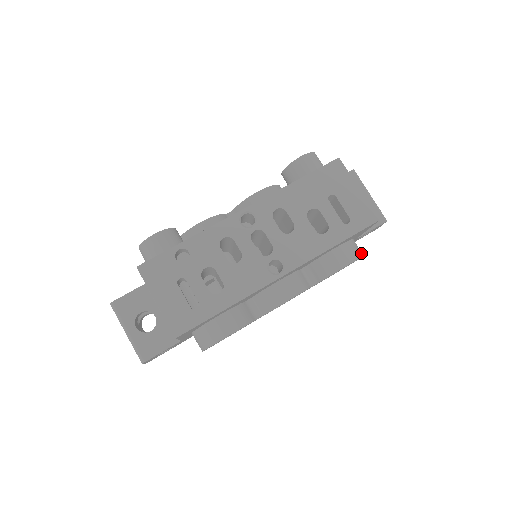
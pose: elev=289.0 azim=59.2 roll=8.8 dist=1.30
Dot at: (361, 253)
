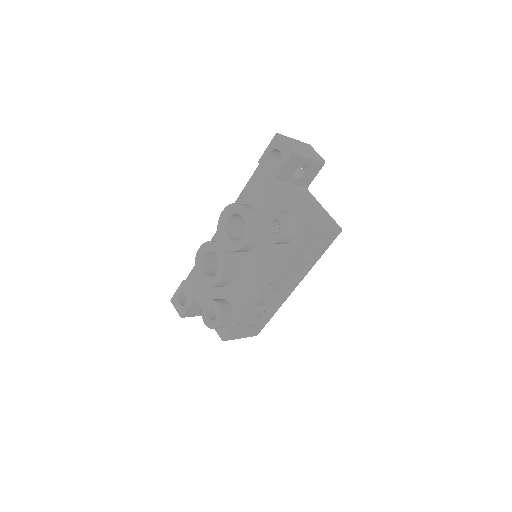
Dot at: occluded
